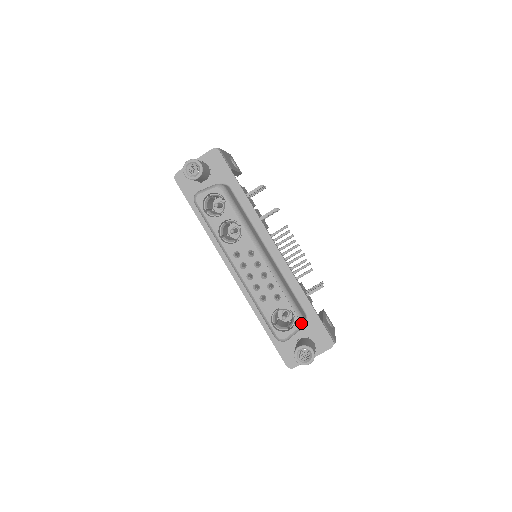
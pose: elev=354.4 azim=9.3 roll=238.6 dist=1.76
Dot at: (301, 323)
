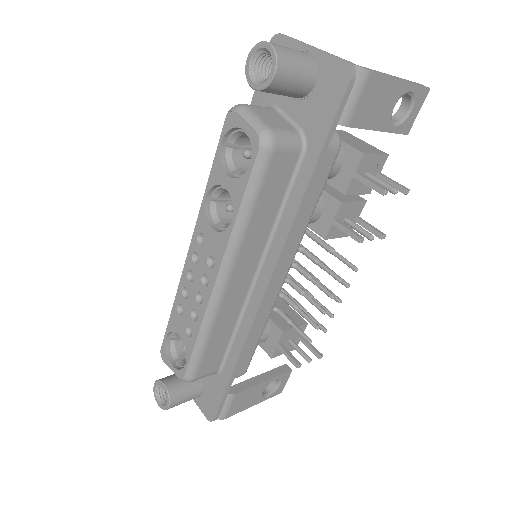
Dot at: (183, 379)
